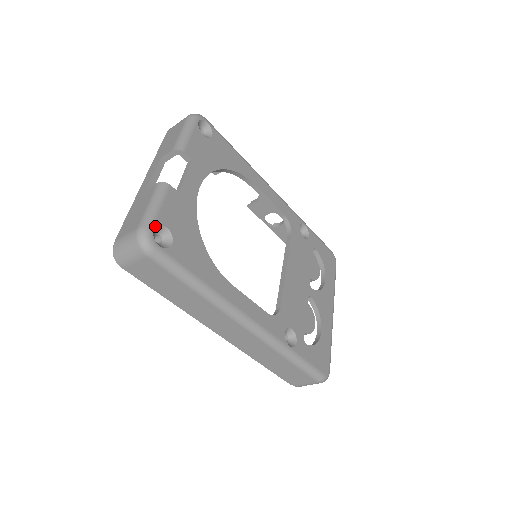
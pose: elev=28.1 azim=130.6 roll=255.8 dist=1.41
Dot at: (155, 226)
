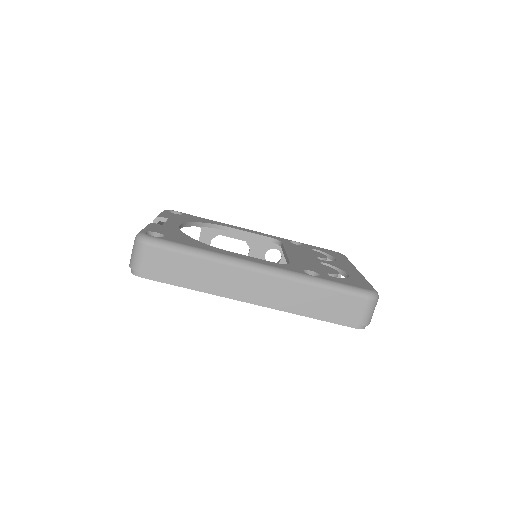
Dot at: (146, 232)
